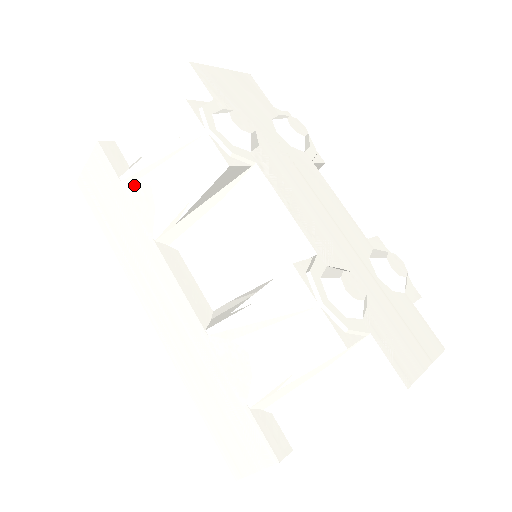
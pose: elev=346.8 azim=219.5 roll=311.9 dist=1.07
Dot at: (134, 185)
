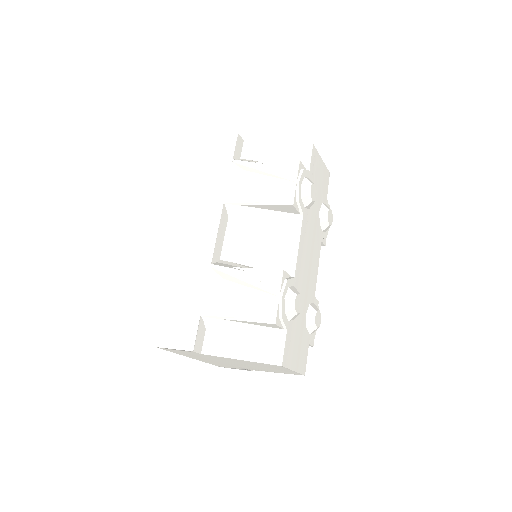
Dot at: (239, 170)
